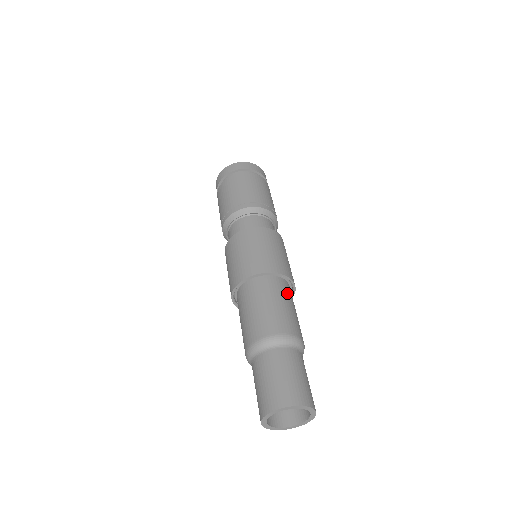
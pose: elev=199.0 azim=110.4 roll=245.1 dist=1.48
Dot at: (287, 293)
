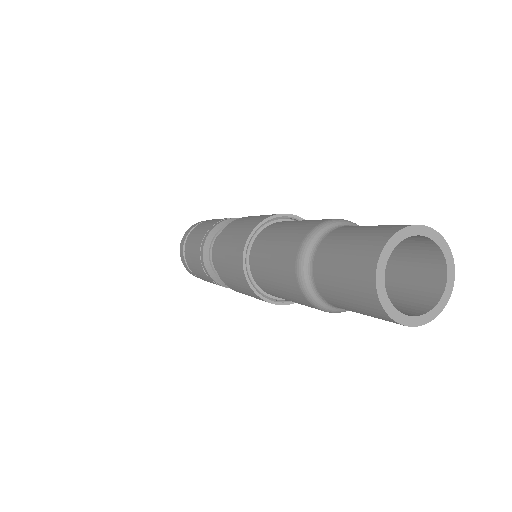
Dot at: occluded
